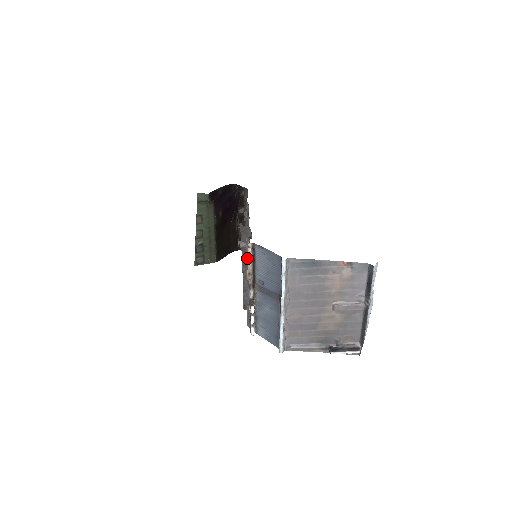
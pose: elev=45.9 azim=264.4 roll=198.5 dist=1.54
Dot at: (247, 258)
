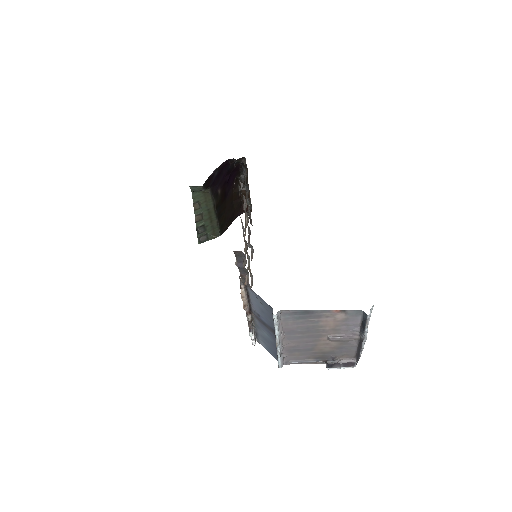
Dot at: (241, 295)
